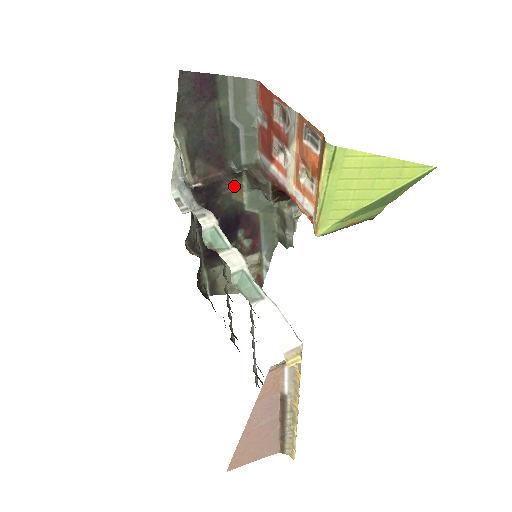
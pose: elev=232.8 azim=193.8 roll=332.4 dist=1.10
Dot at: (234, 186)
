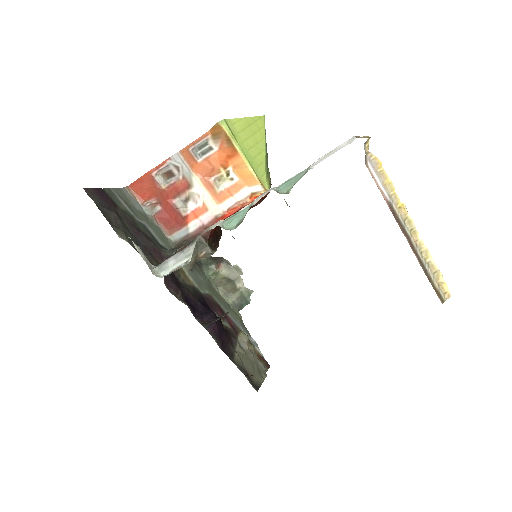
Dot at: (180, 273)
